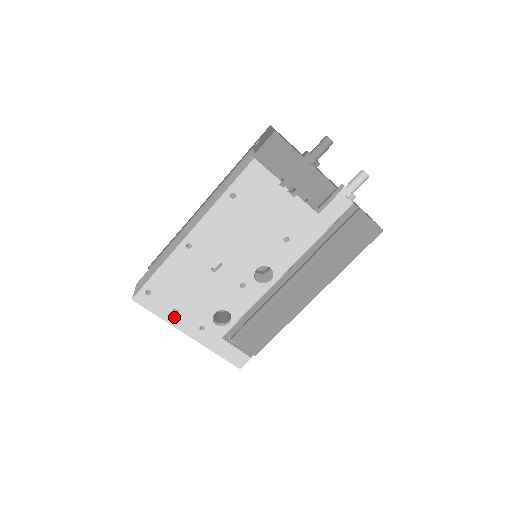
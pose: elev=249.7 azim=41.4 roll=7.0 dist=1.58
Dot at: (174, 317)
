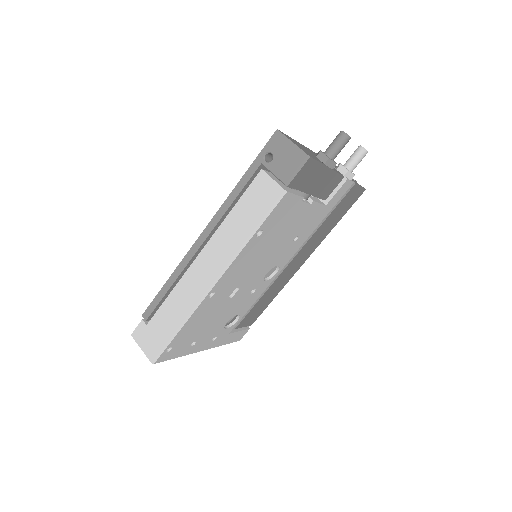
Dot at: (191, 348)
